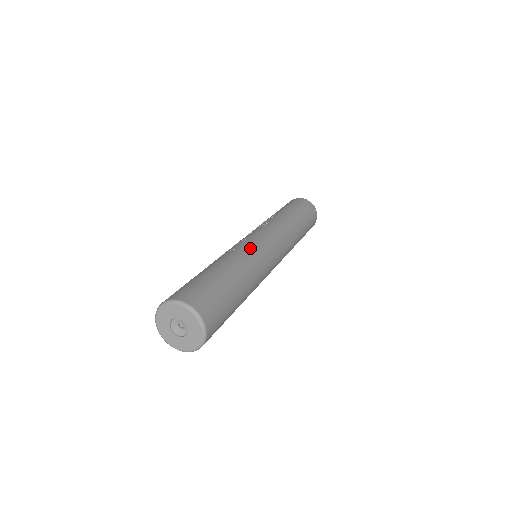
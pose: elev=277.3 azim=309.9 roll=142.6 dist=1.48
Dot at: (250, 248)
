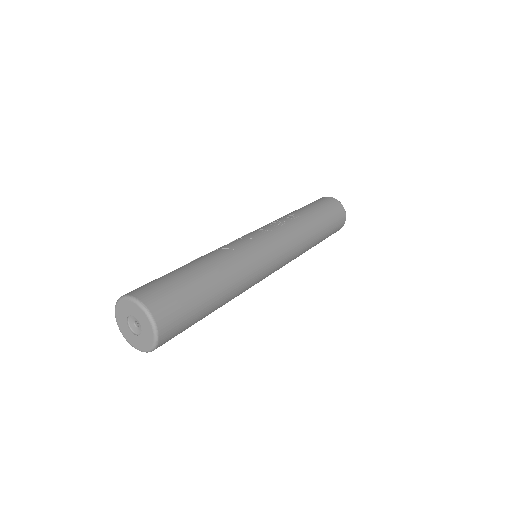
Dot at: (249, 253)
